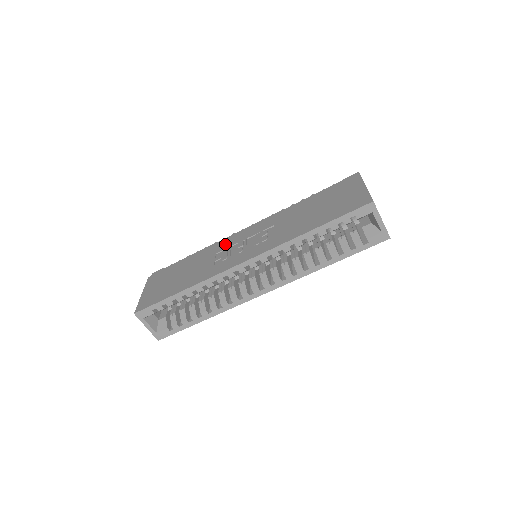
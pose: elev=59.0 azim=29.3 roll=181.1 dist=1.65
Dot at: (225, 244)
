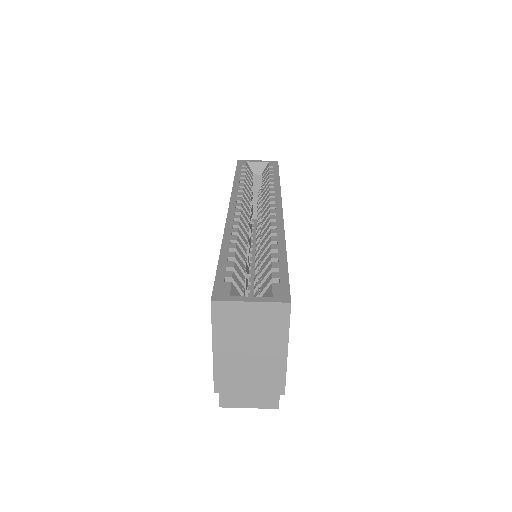
Dot at: occluded
